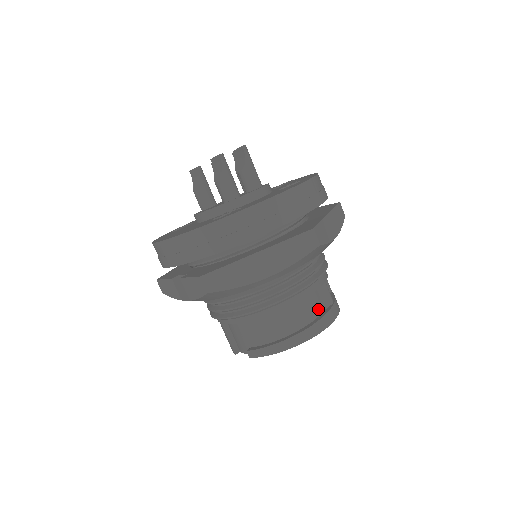
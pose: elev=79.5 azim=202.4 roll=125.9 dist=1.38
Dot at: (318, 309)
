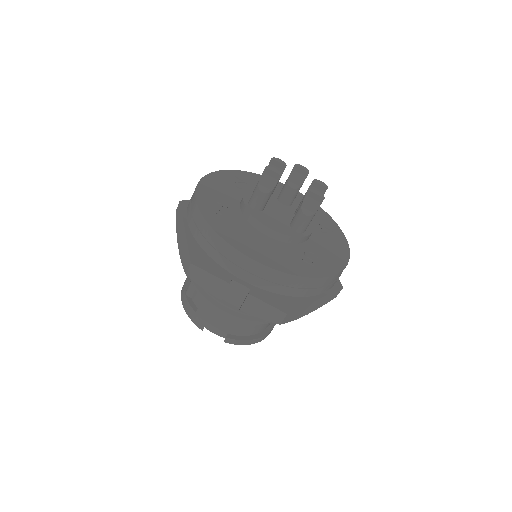
Dot at: occluded
